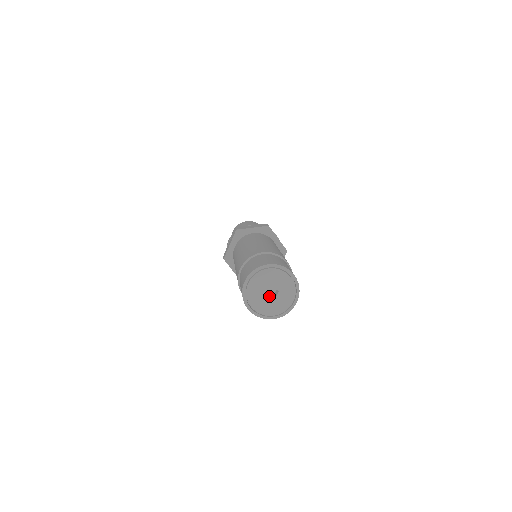
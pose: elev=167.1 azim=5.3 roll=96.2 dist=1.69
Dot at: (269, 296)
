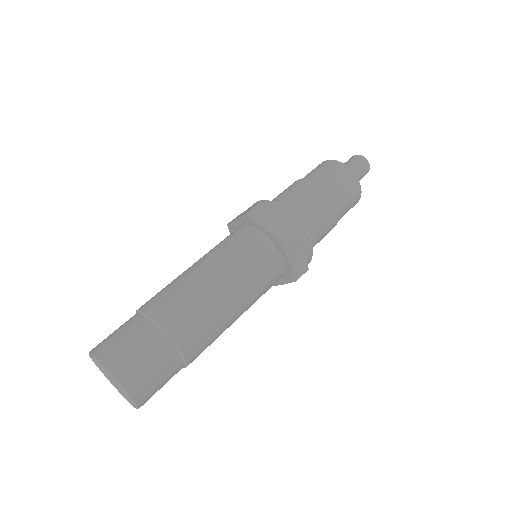
Dot at: occluded
